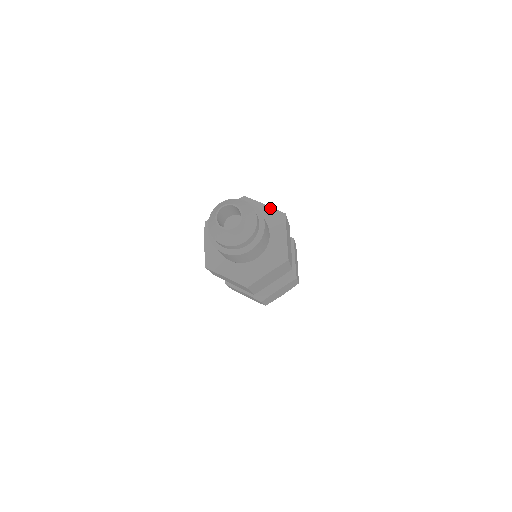
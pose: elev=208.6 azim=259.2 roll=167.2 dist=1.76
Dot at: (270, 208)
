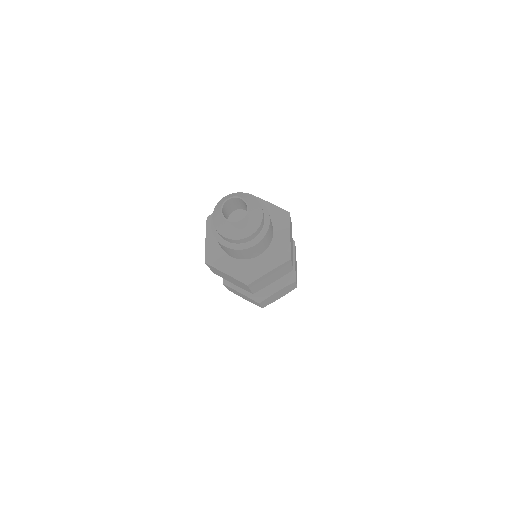
Dot at: (274, 206)
